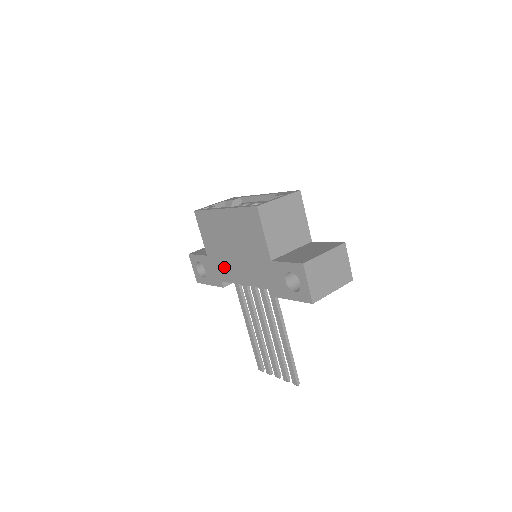
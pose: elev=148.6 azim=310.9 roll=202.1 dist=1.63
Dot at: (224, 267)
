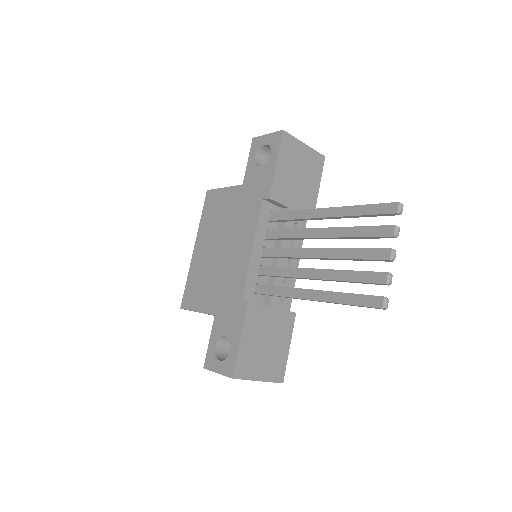
Dot at: (231, 281)
